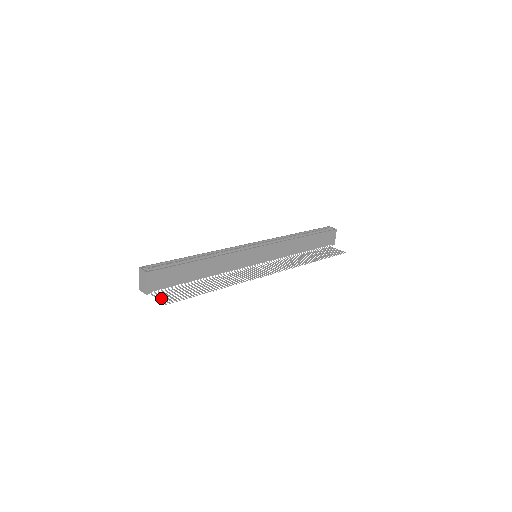
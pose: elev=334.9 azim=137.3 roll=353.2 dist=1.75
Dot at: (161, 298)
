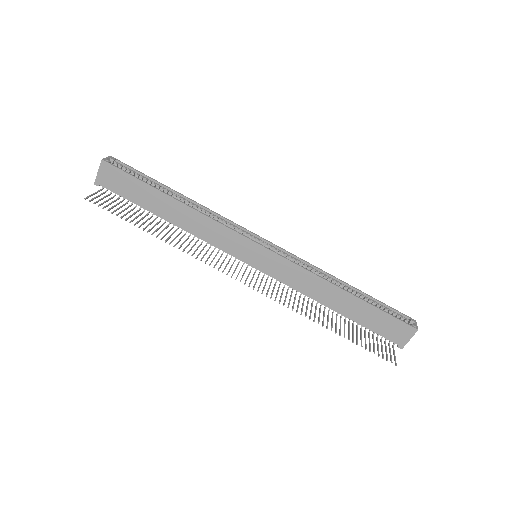
Dot at: (98, 195)
